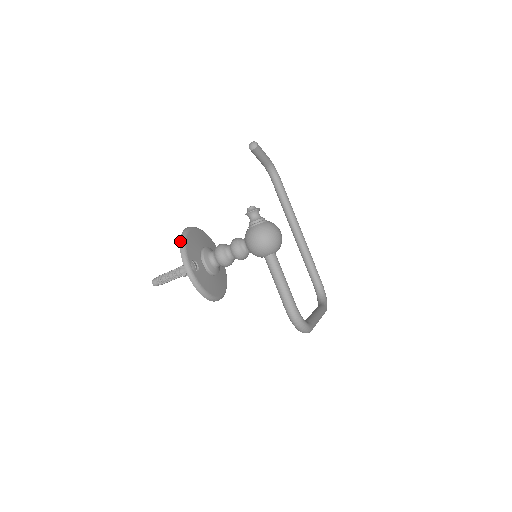
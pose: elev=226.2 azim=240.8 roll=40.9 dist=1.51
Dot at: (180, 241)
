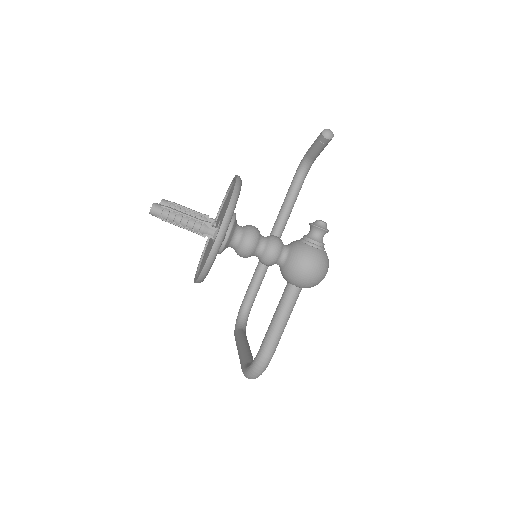
Dot at: (233, 194)
